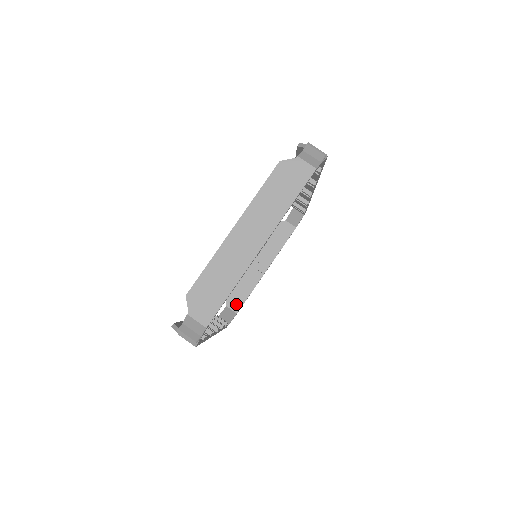
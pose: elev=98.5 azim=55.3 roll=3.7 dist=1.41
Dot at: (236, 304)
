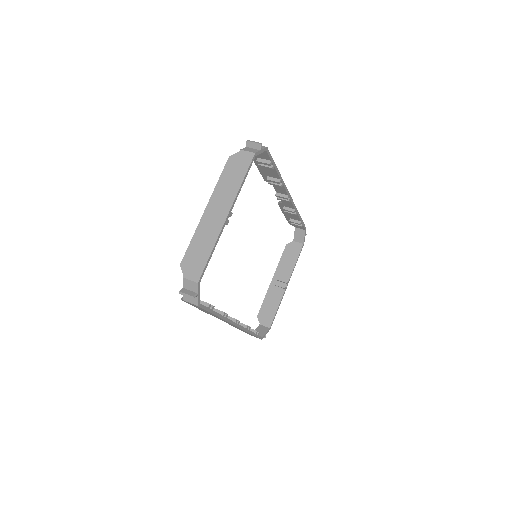
Dot at: (267, 320)
